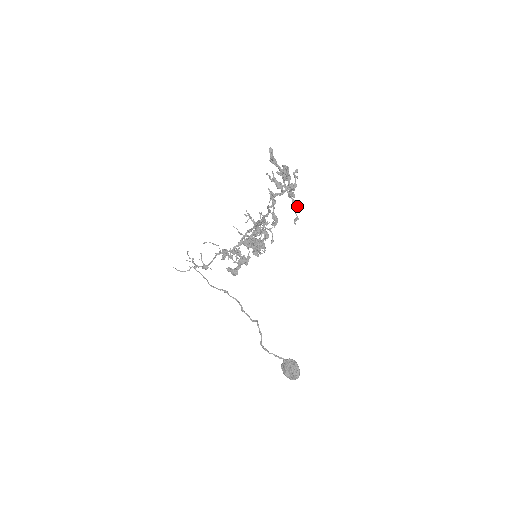
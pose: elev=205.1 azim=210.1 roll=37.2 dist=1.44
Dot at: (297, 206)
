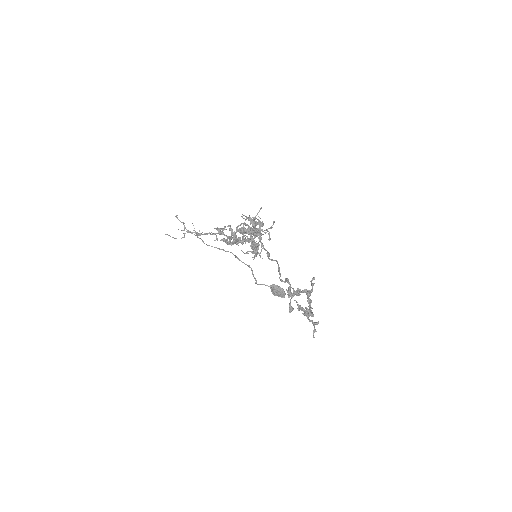
Dot at: occluded
